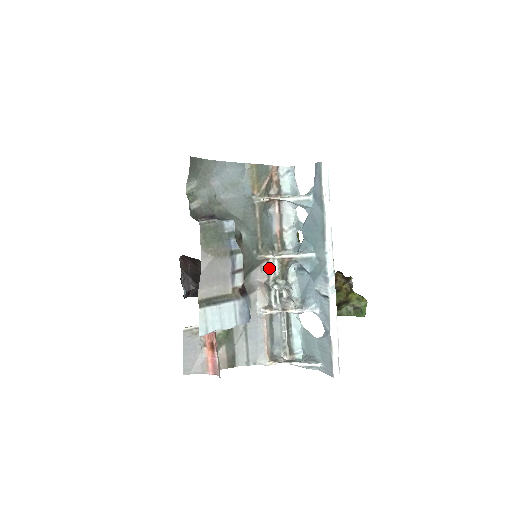
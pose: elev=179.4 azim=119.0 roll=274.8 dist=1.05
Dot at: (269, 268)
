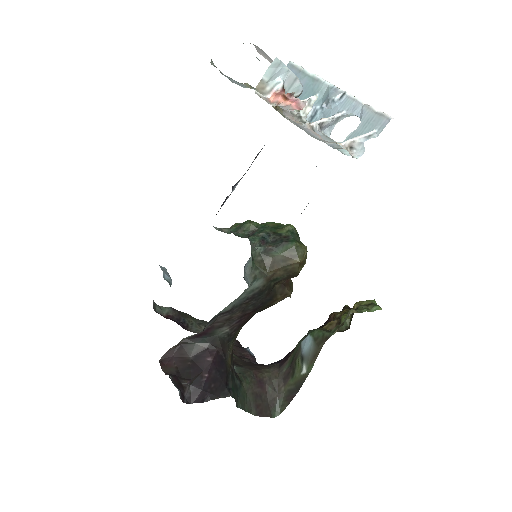
Dot at: (291, 111)
